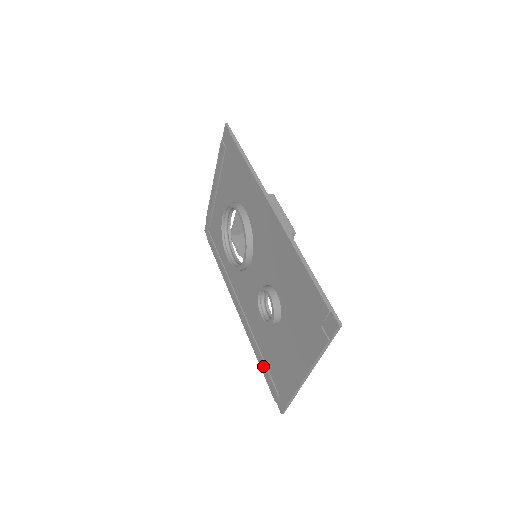
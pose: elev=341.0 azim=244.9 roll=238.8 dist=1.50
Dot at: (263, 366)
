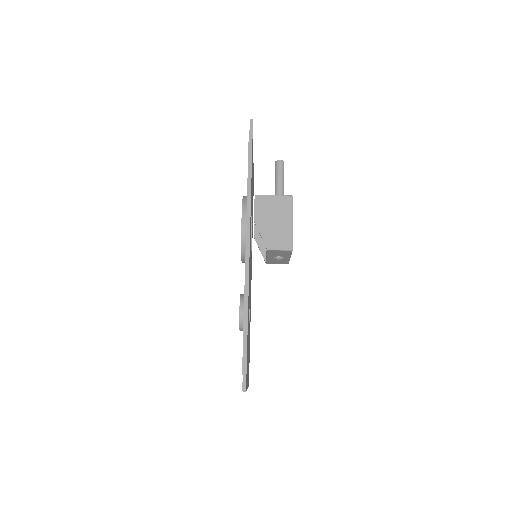
Dot at: occluded
